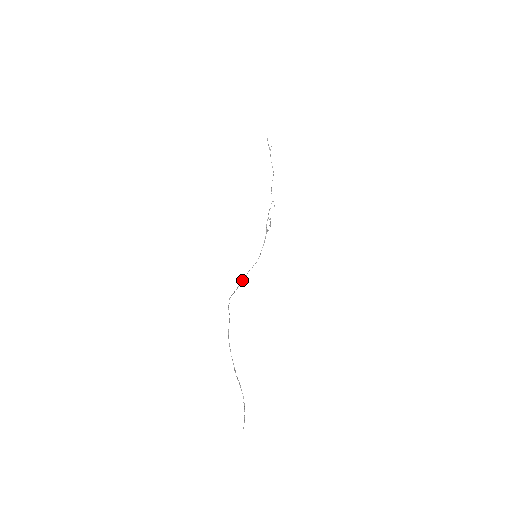
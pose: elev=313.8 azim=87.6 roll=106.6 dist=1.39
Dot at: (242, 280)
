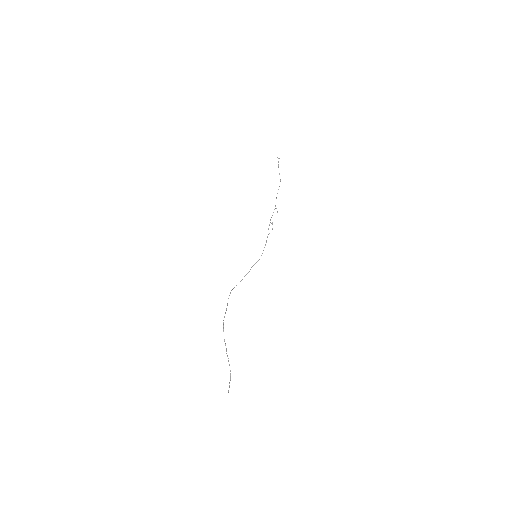
Dot at: (245, 275)
